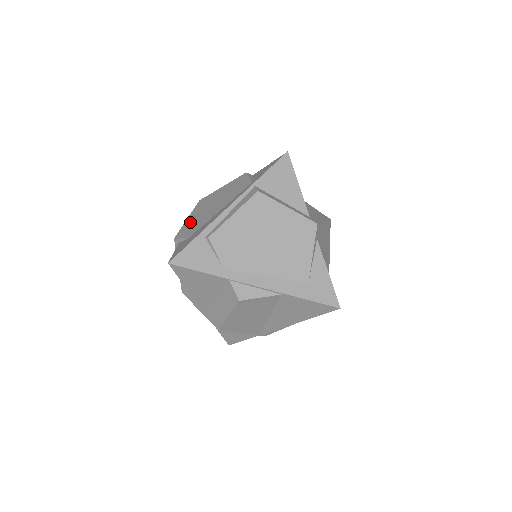
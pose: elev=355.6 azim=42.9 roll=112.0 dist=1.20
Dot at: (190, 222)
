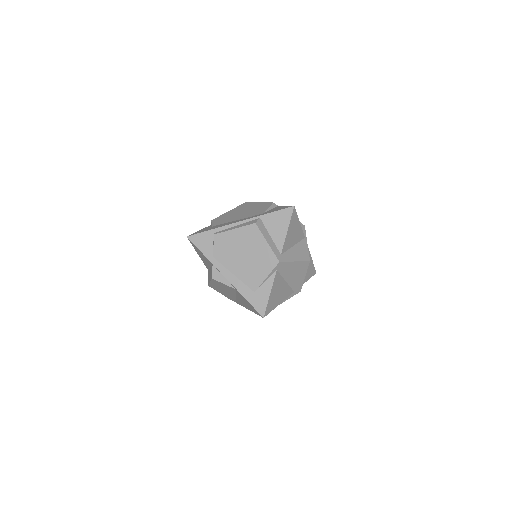
Dot at: (225, 215)
